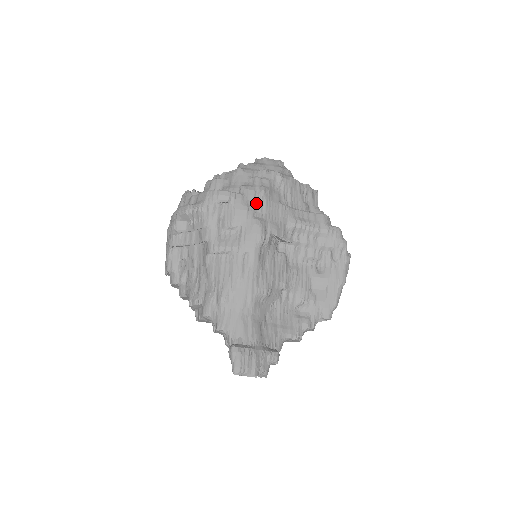
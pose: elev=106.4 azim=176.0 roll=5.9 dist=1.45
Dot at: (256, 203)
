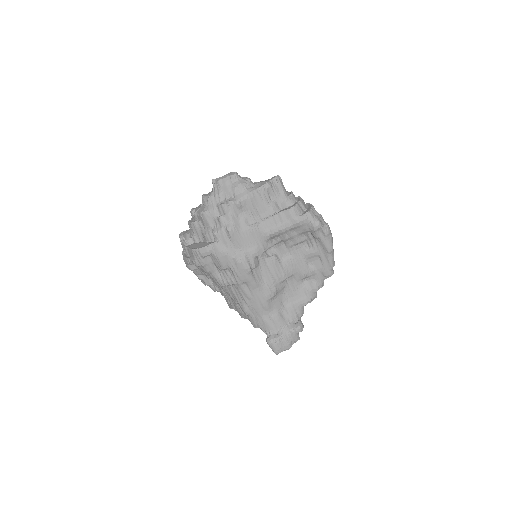
Dot at: (230, 243)
